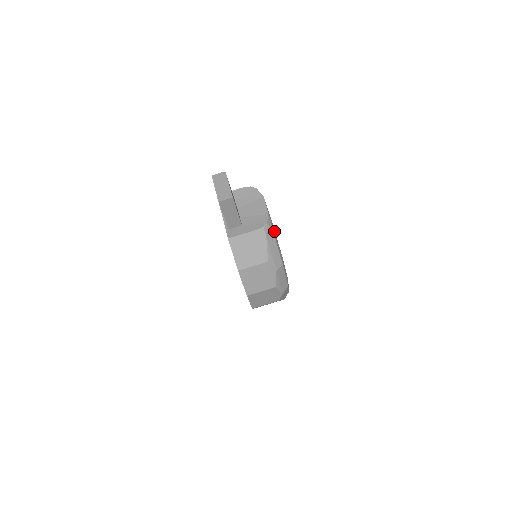
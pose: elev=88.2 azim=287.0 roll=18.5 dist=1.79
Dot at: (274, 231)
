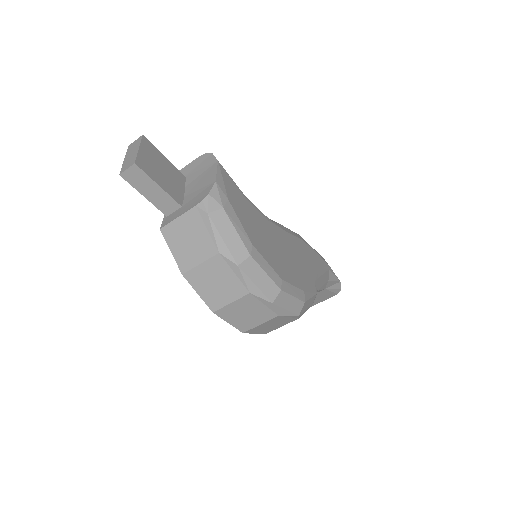
Dot at: (228, 205)
